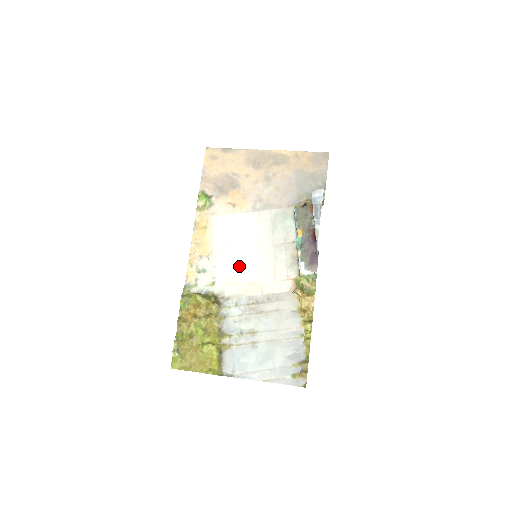
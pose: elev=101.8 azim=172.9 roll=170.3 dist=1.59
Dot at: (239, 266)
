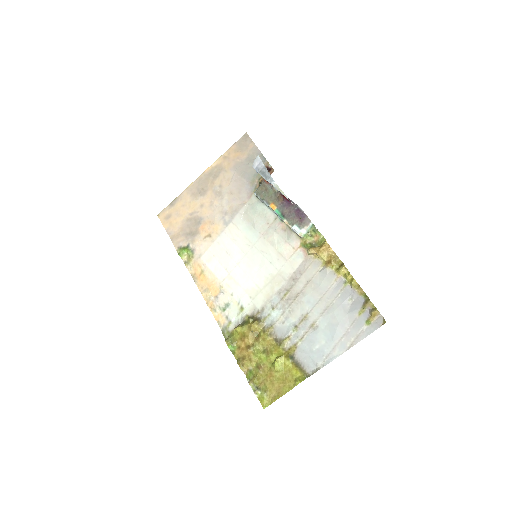
Dot at: (250, 276)
